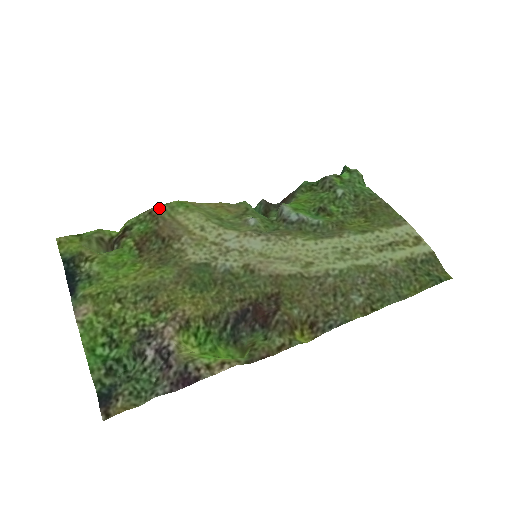
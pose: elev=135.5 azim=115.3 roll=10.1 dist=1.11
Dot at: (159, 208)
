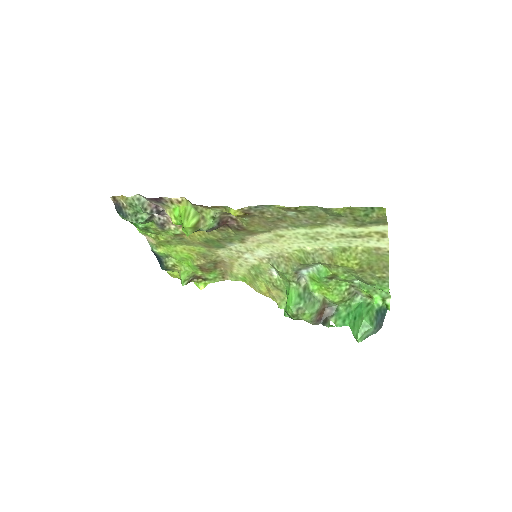
Dot at: (230, 278)
